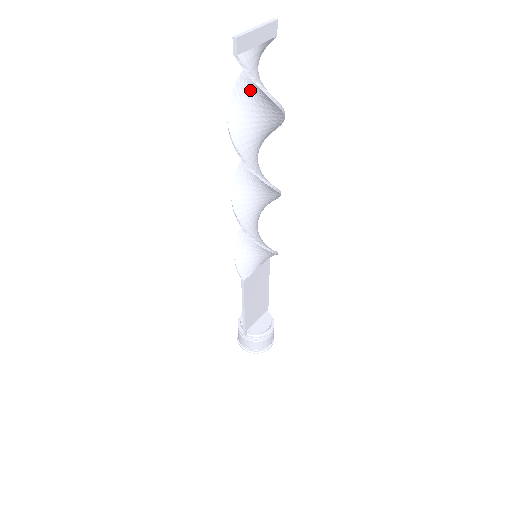
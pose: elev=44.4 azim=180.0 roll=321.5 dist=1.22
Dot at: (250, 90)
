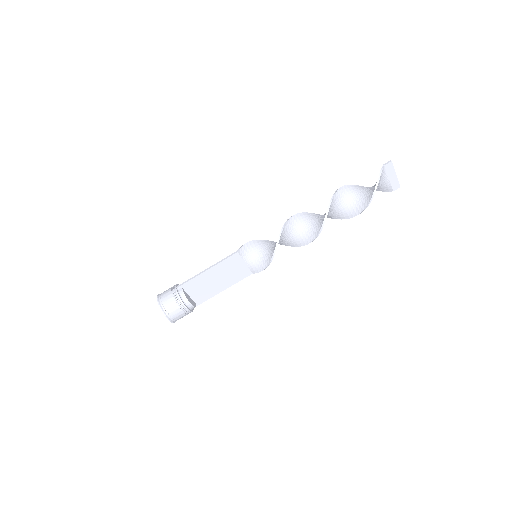
Dot at: (365, 189)
